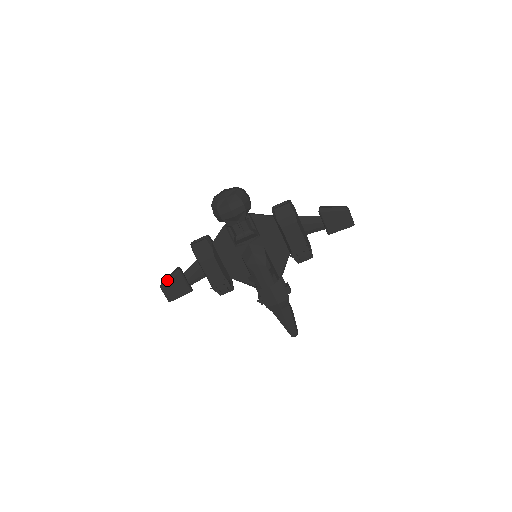
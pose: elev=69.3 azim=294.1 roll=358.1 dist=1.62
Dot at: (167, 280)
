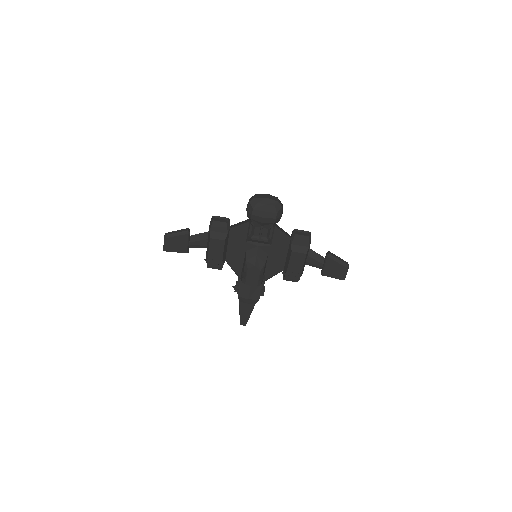
Dot at: (174, 234)
